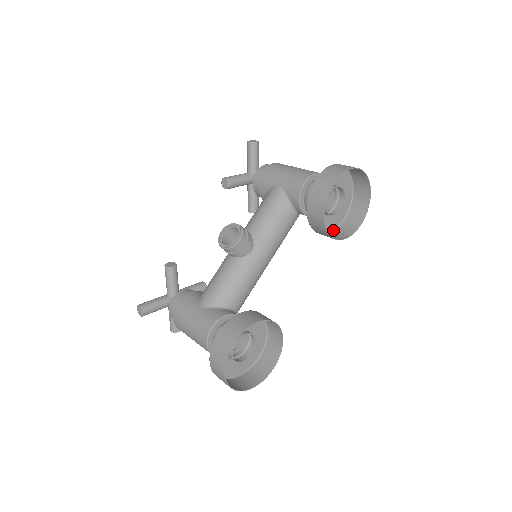
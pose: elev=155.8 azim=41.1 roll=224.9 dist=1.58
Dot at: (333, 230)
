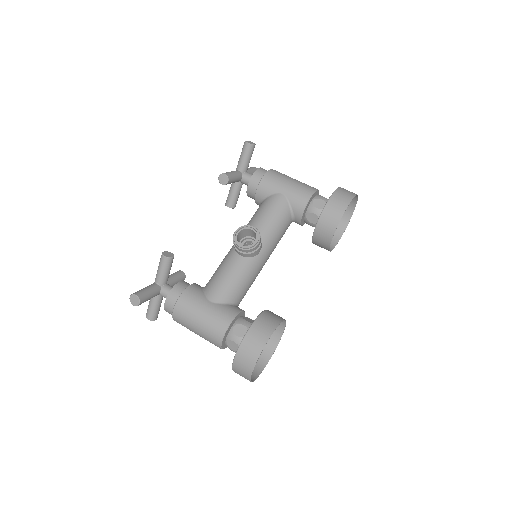
Dot at: occluded
